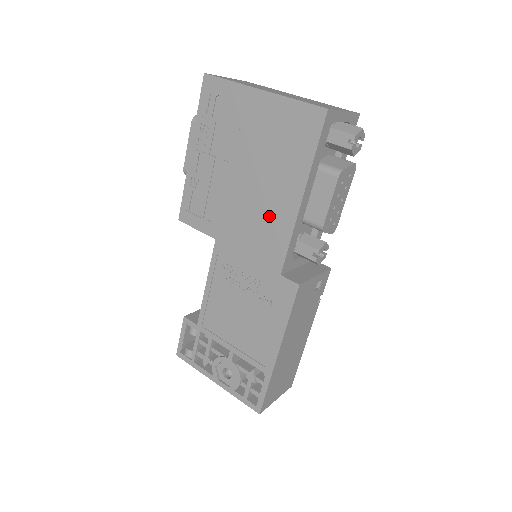
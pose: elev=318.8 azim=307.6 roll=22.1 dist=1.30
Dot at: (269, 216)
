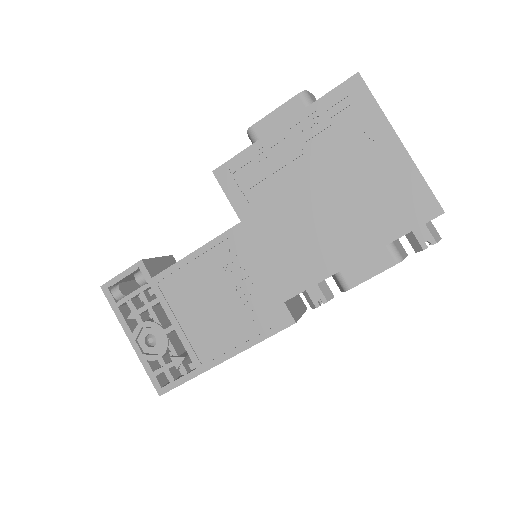
Dot at: (316, 248)
